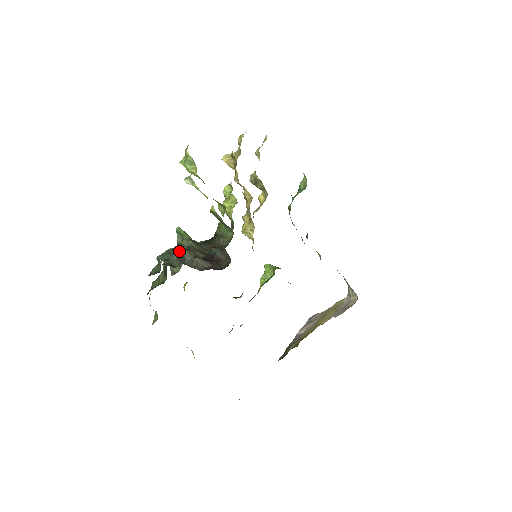
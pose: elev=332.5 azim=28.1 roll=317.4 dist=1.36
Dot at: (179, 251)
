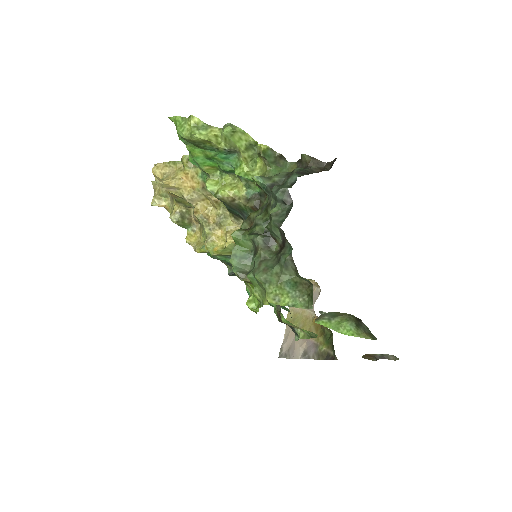
Dot at: occluded
